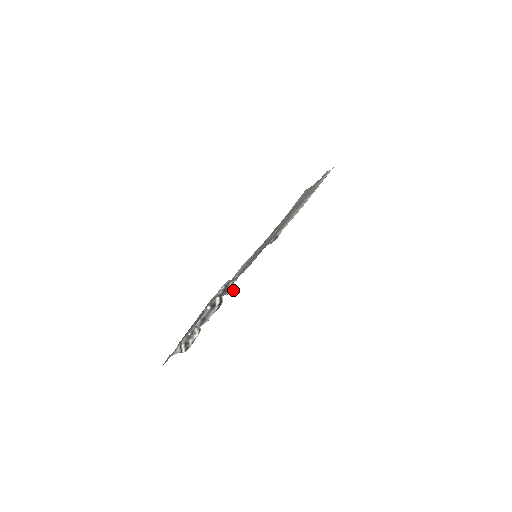
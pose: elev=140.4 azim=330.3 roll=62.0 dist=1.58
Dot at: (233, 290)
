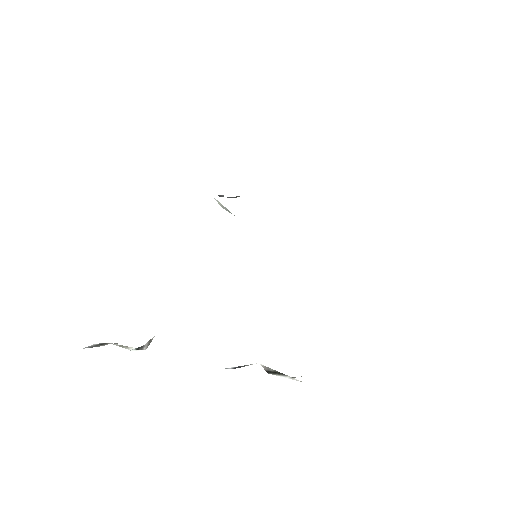
Dot at: occluded
